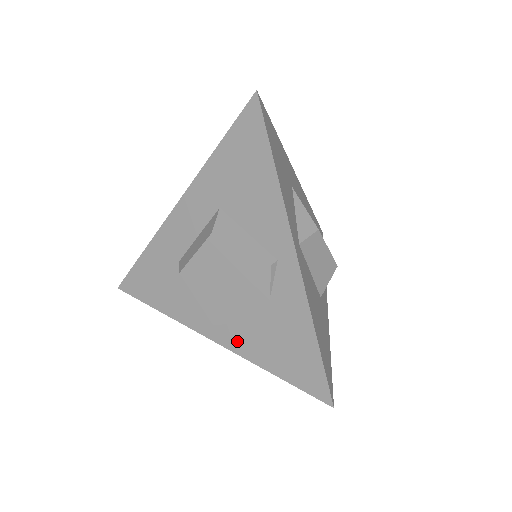
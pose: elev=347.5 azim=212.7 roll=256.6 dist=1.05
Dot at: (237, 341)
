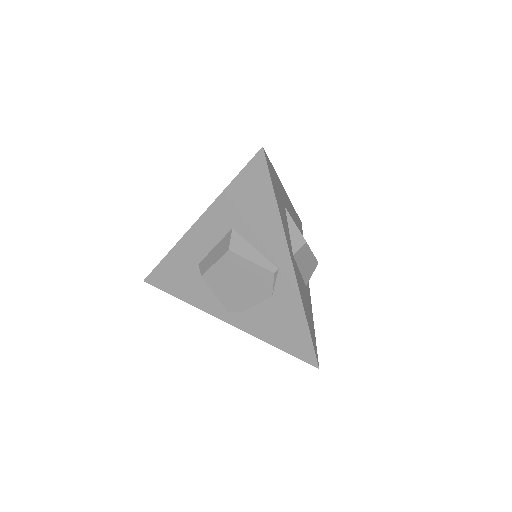
Dot at: (246, 323)
